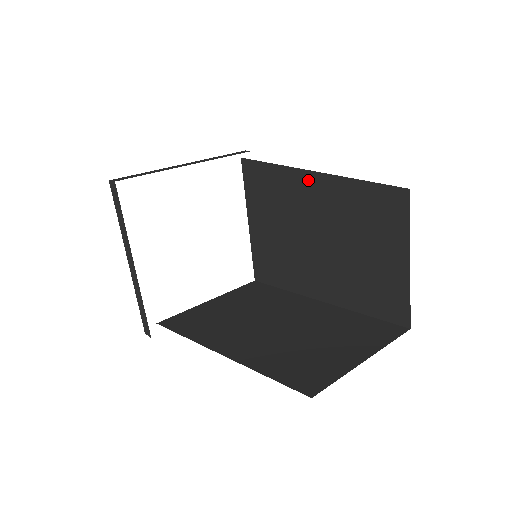
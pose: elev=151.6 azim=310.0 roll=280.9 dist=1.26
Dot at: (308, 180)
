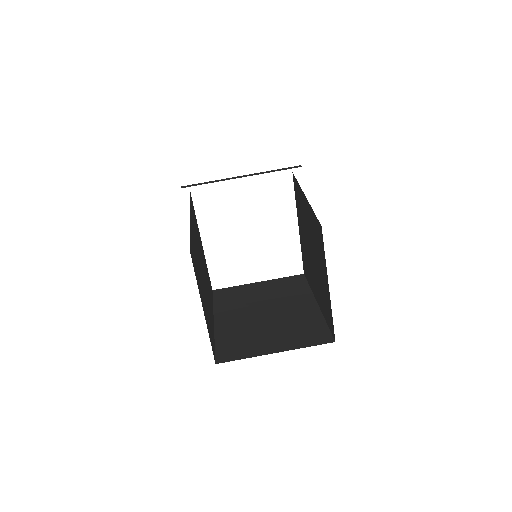
Dot at: (305, 201)
